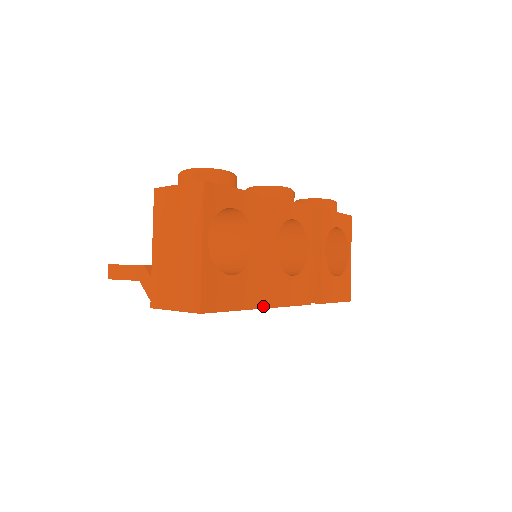
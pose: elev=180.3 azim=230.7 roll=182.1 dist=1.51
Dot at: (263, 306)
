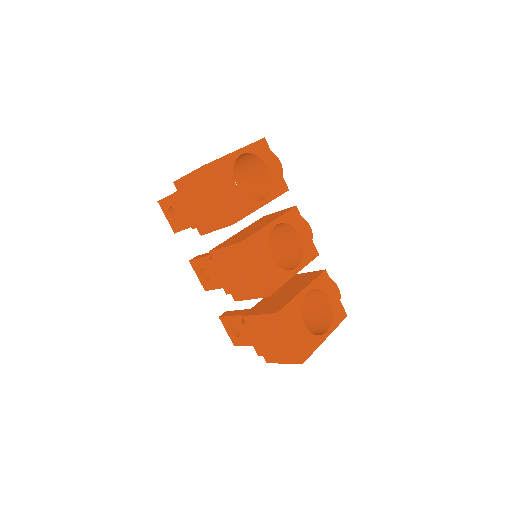
Dot at: (237, 243)
